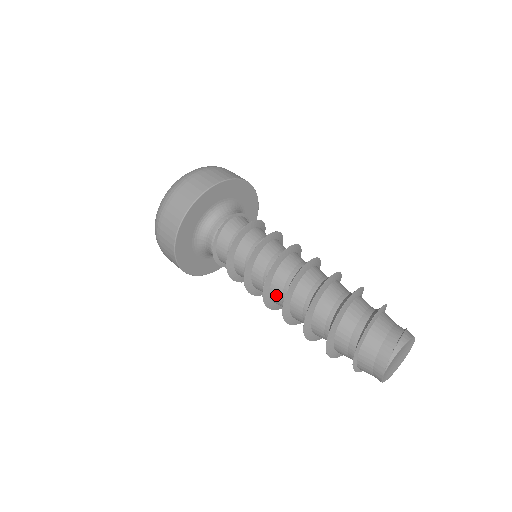
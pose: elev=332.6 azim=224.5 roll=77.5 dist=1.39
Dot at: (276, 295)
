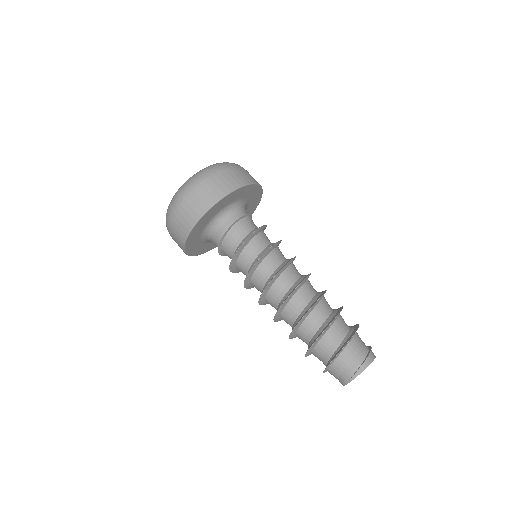
Dot at: (270, 303)
